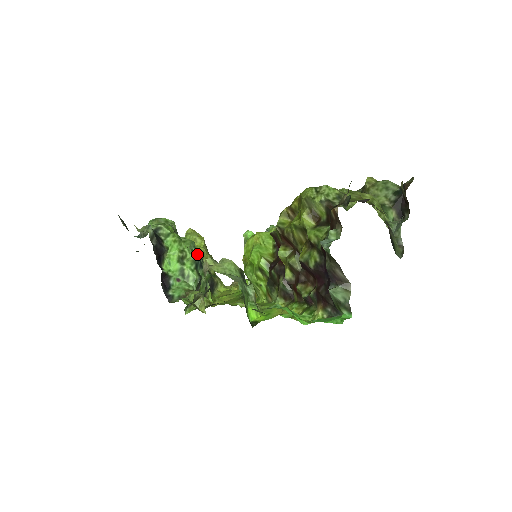
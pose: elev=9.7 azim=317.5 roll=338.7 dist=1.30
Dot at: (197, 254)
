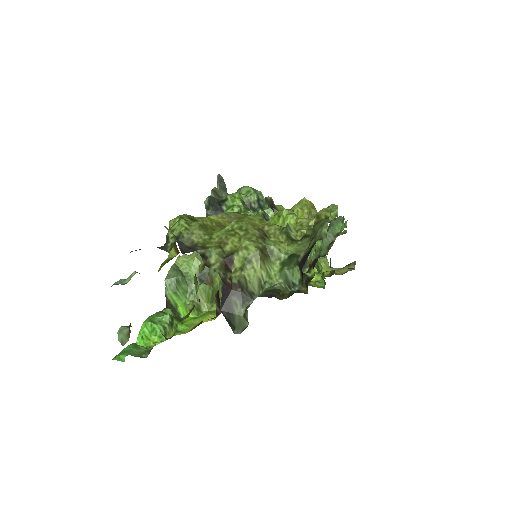
Dot at: occluded
